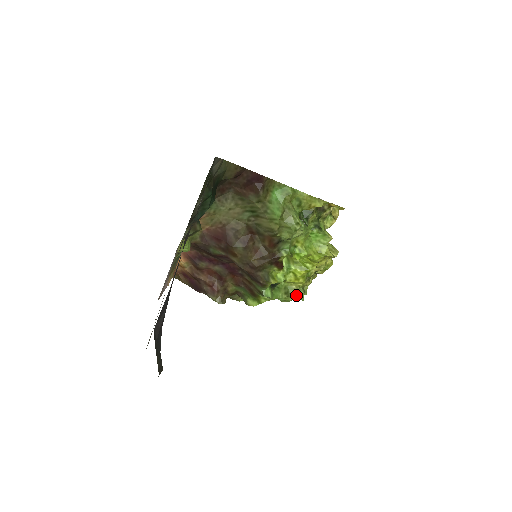
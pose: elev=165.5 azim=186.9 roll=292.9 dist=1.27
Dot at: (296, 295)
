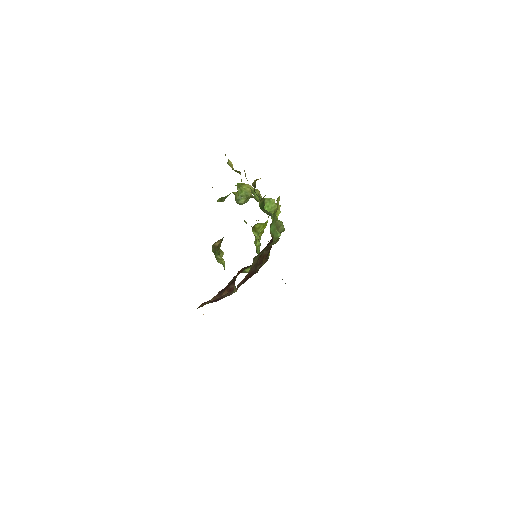
Dot at: occluded
